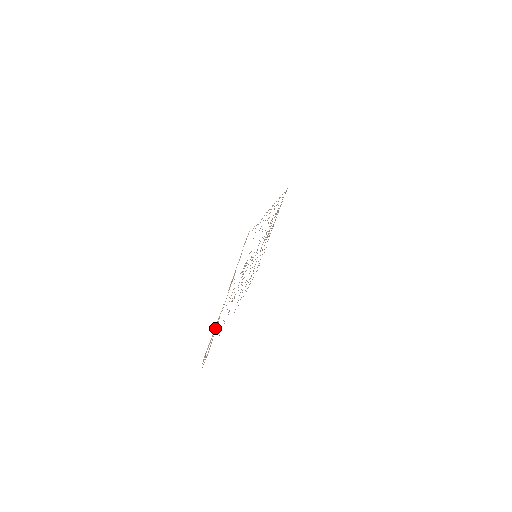
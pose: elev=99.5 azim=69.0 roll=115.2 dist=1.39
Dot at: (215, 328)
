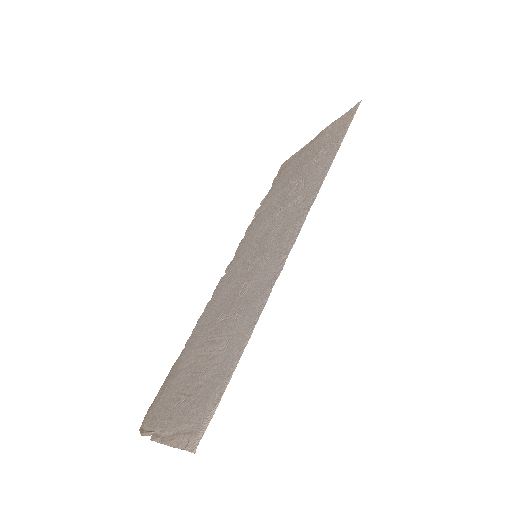
Dot at: (152, 440)
